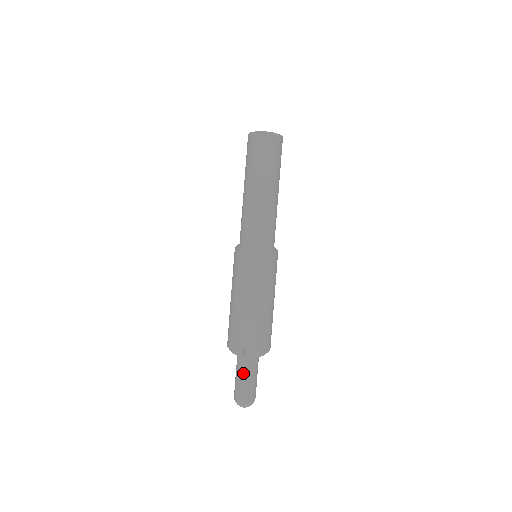
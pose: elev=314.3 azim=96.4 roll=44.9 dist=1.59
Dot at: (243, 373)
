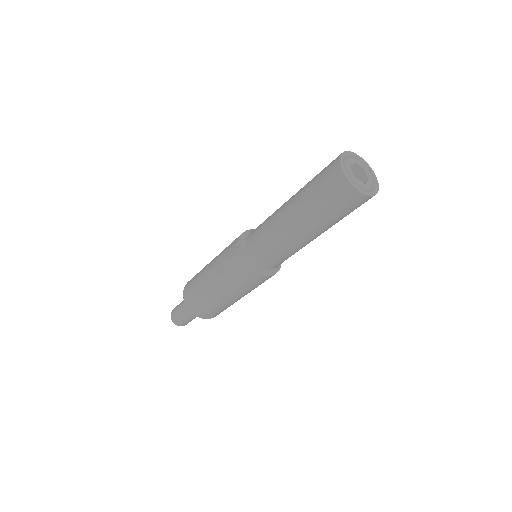
Dot at: (184, 310)
